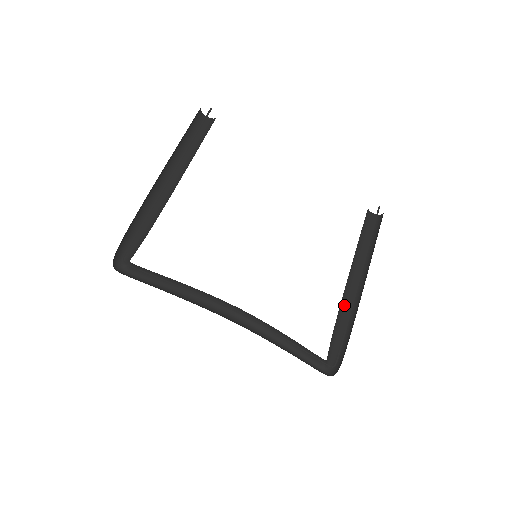
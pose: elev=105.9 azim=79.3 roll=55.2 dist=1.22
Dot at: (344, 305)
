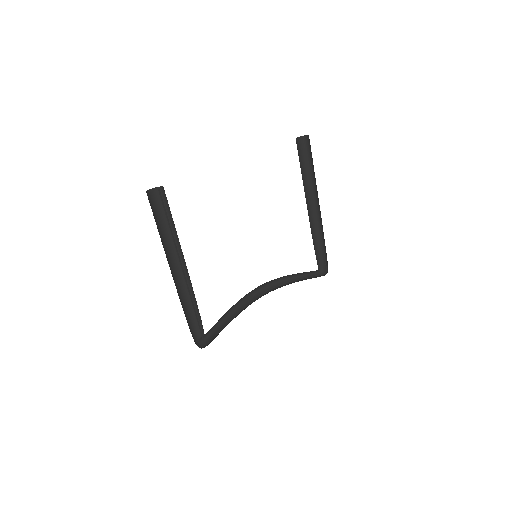
Dot at: (312, 226)
